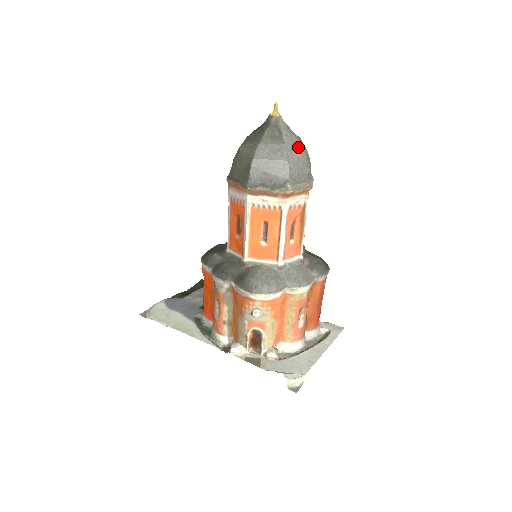
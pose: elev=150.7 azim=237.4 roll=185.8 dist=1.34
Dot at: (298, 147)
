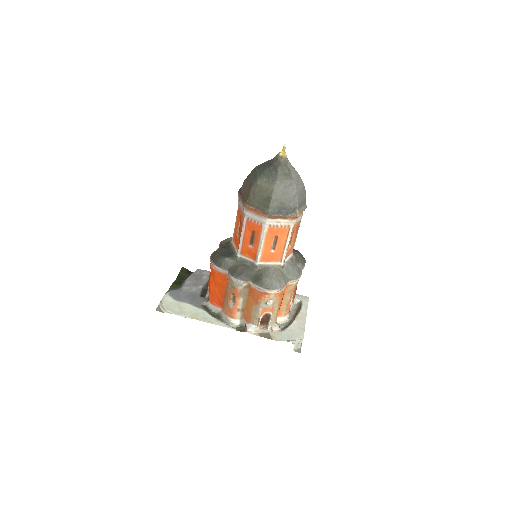
Dot at: (300, 180)
